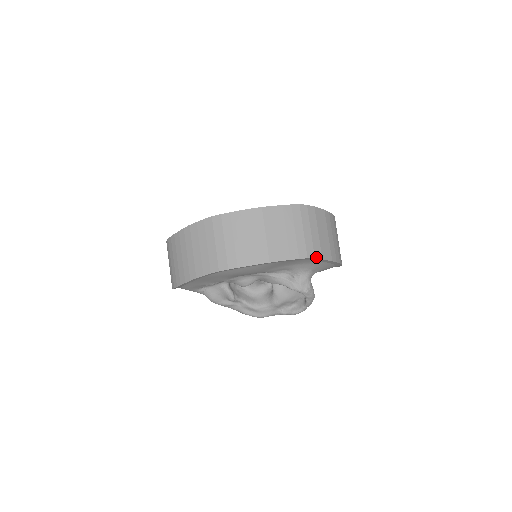
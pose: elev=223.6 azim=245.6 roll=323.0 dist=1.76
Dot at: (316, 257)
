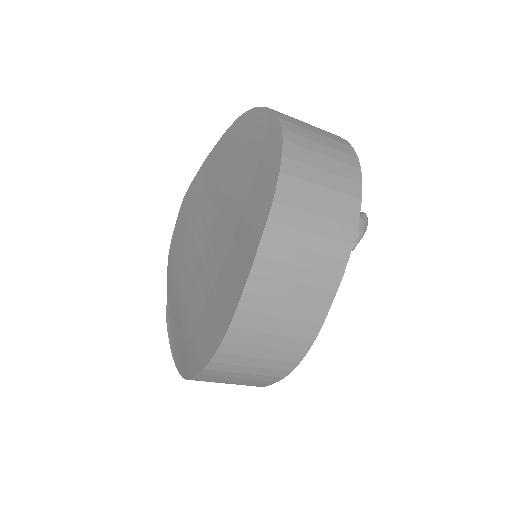
Dot at: (352, 241)
